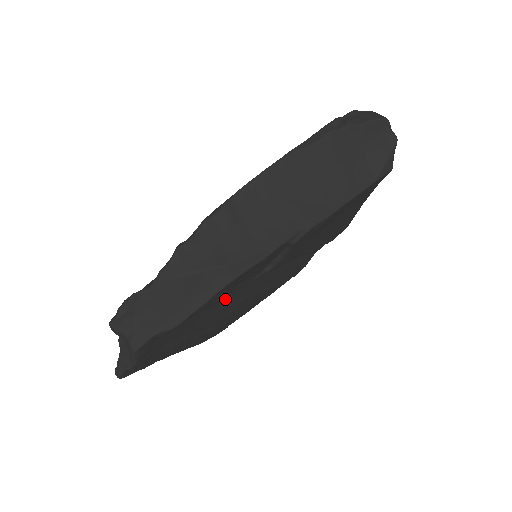
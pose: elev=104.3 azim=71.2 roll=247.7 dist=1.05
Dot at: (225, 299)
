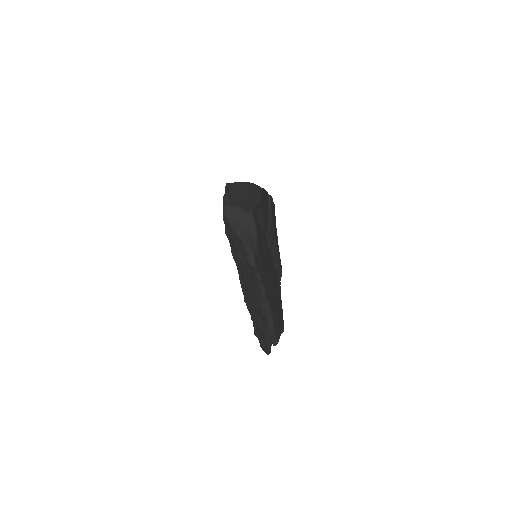
Dot at: (265, 245)
